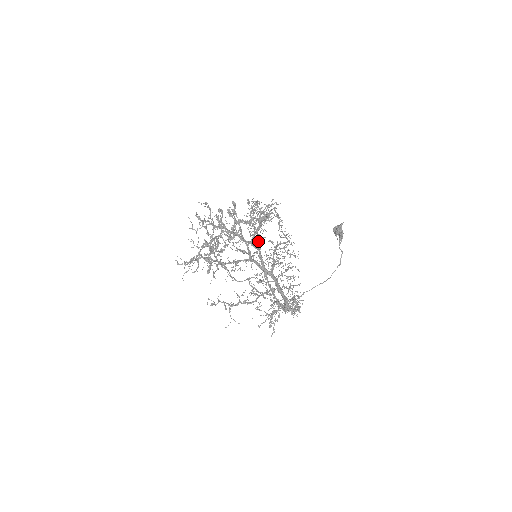
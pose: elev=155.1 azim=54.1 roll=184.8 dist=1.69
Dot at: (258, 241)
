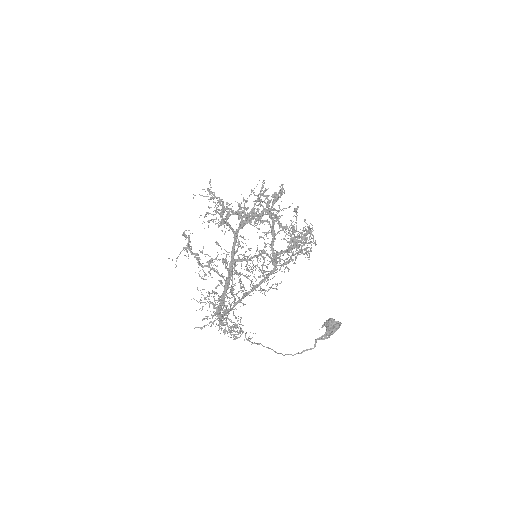
Dot at: (282, 264)
